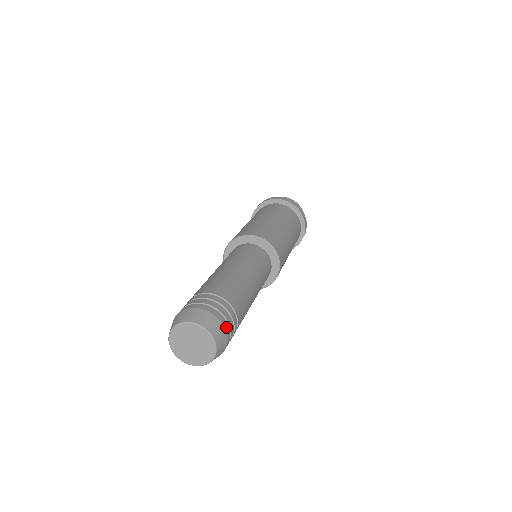
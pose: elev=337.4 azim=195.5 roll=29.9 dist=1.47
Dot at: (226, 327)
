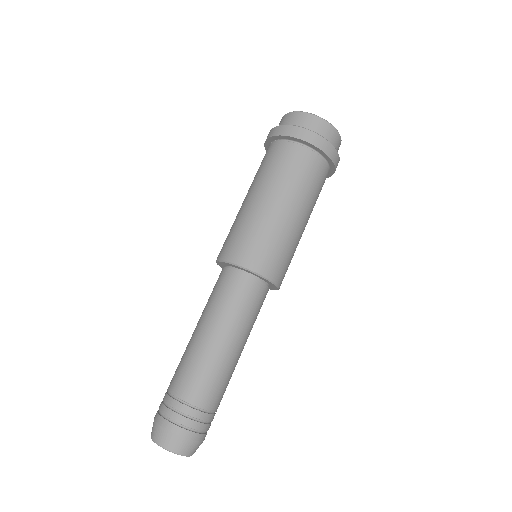
Dot at: occluded
